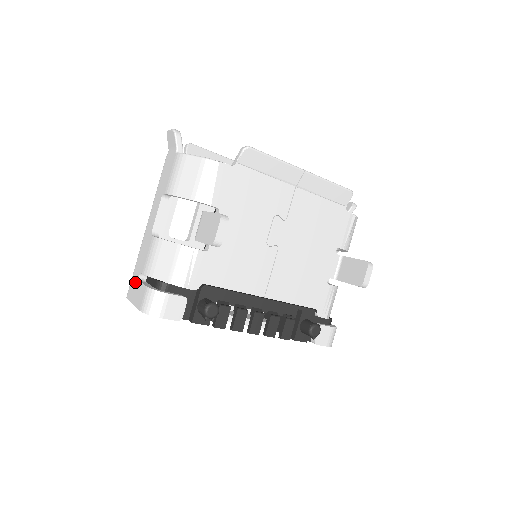
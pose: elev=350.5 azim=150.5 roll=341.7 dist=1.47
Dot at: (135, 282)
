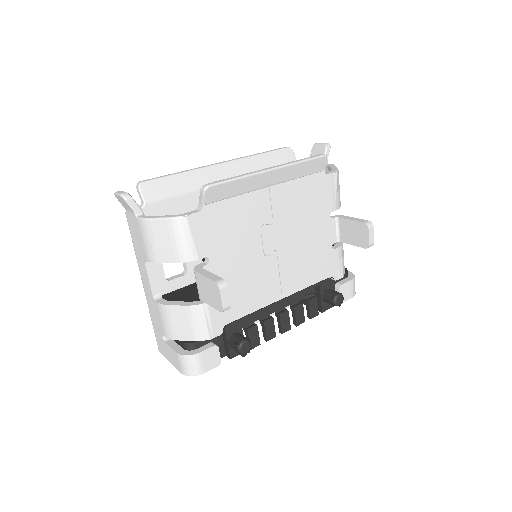
Dot at: (161, 341)
